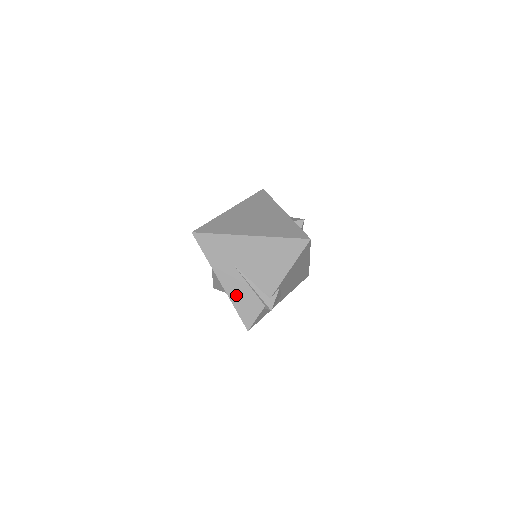
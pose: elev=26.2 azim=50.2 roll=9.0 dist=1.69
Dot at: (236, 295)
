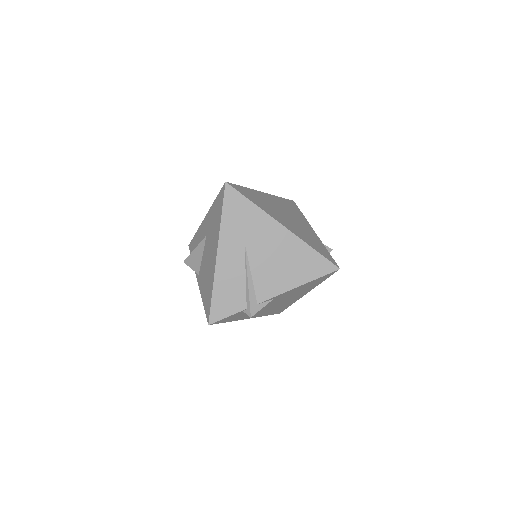
Dot at: (224, 277)
